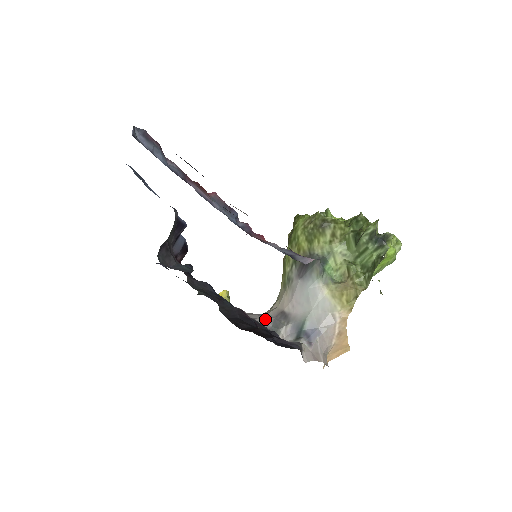
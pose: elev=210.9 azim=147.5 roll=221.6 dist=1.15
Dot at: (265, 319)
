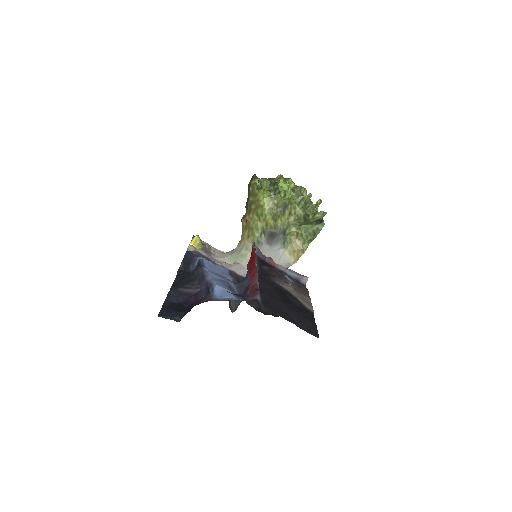
Dot at: occluded
